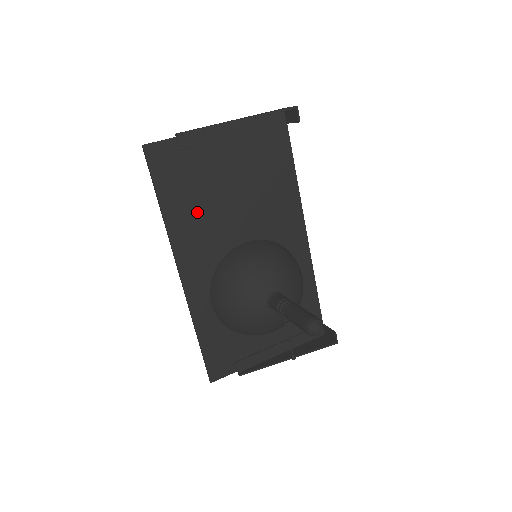
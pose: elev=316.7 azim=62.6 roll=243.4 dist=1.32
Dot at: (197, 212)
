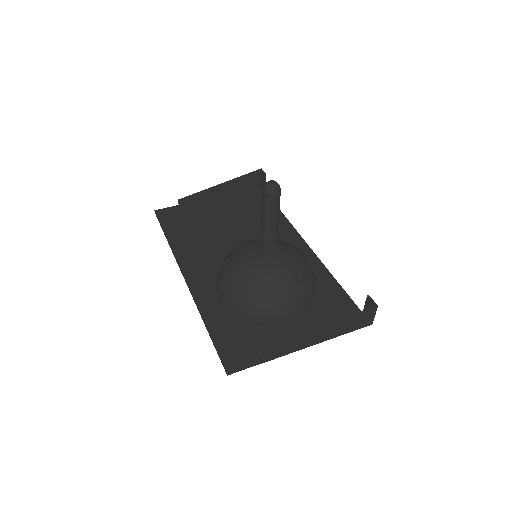
Dot at: (198, 238)
